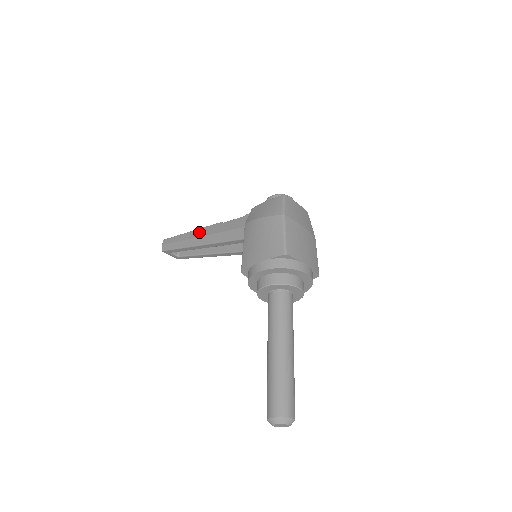
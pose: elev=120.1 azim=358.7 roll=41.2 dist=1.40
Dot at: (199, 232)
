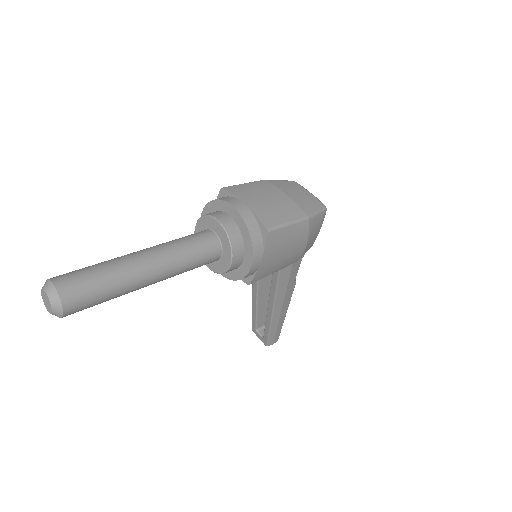
Dot at: occluded
